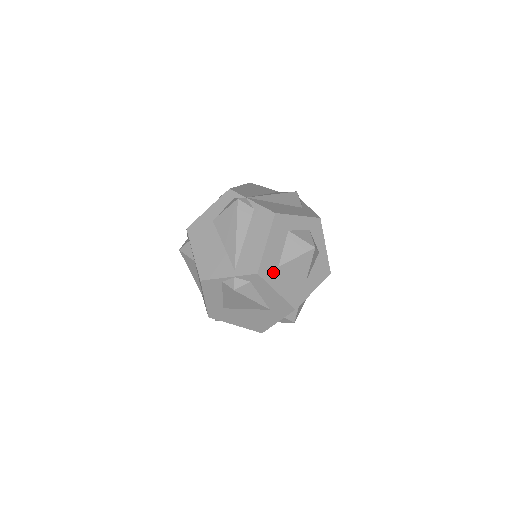
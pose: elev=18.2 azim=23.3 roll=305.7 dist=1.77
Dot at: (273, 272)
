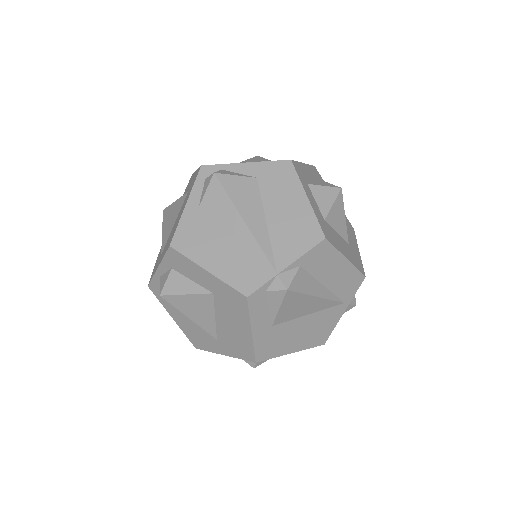
Dot at: (354, 254)
